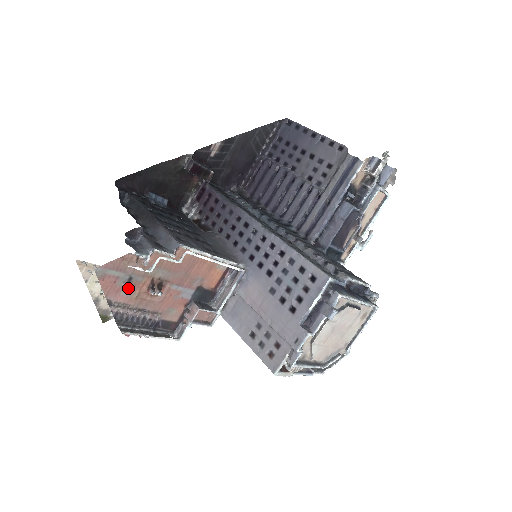
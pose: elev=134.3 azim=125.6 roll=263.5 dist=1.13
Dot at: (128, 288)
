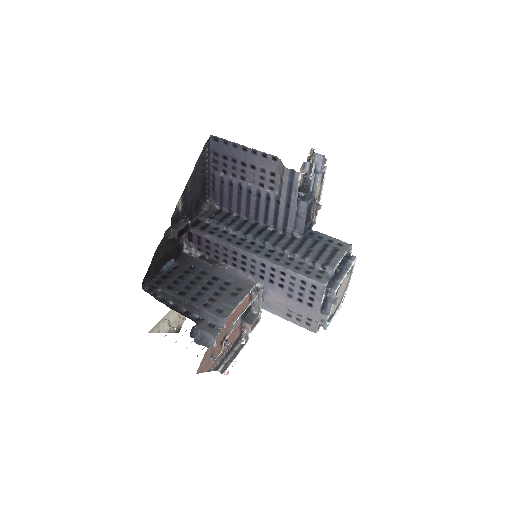
Dot at: (213, 358)
